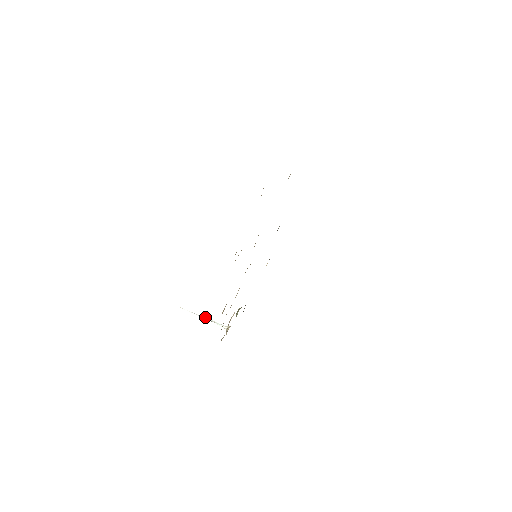
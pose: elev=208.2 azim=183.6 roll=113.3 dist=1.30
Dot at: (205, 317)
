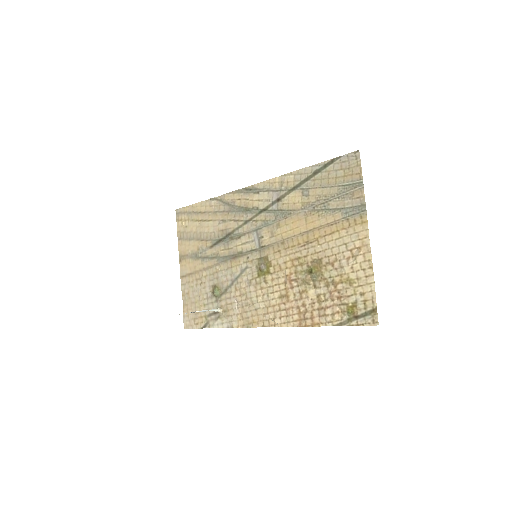
Dot at: (201, 311)
